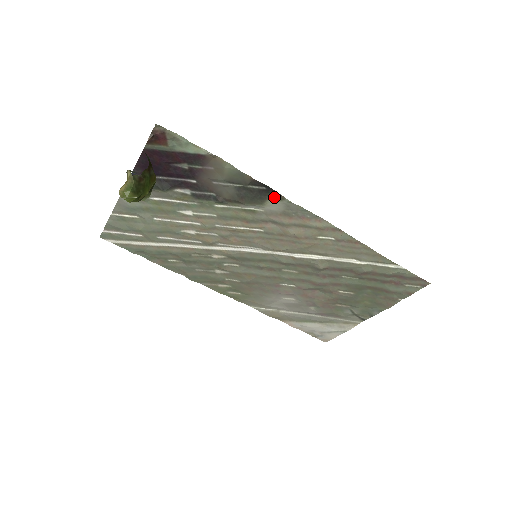
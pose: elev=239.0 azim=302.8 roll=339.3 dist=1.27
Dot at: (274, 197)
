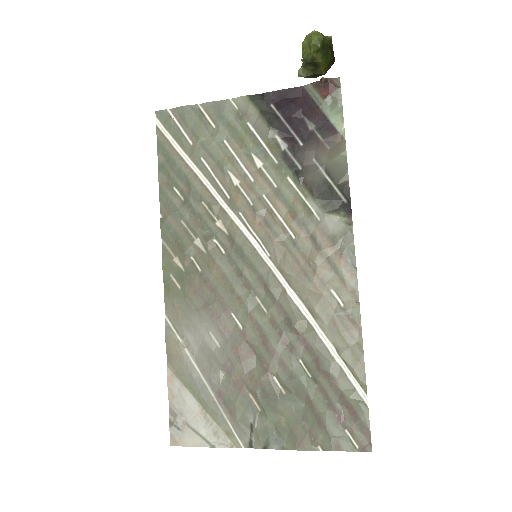
Dot at: (344, 216)
